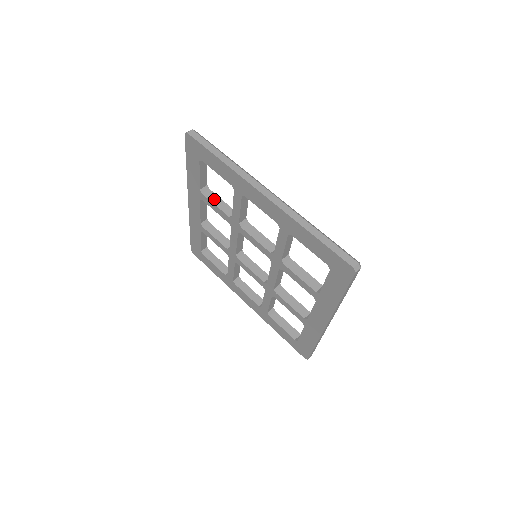
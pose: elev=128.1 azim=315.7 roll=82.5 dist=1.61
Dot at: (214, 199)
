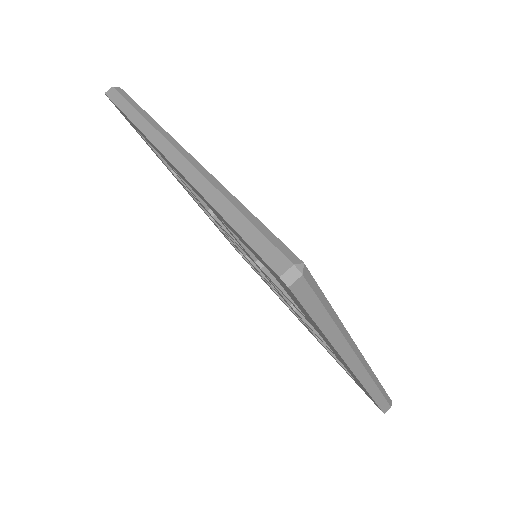
Dot at: occluded
